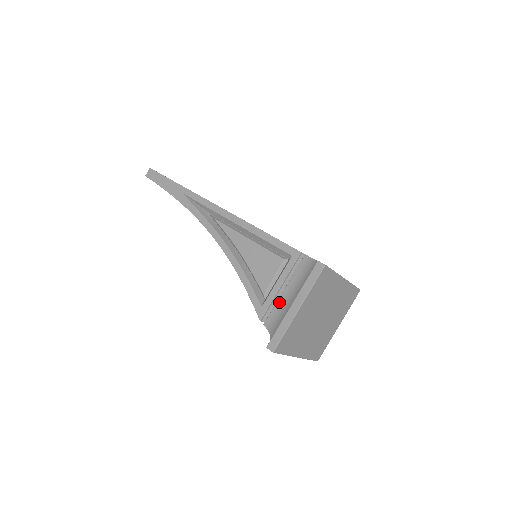
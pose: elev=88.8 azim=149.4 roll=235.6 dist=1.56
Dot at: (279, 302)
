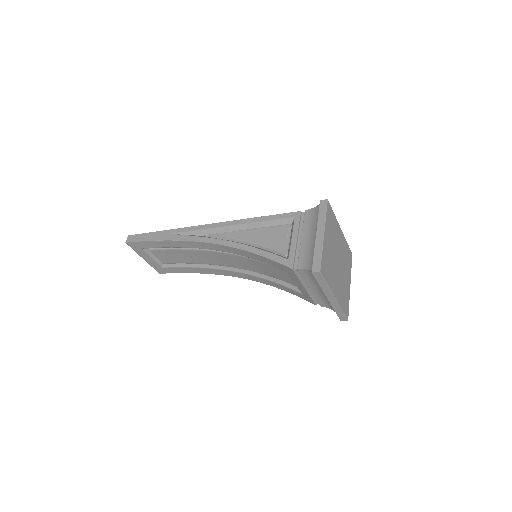
Dot at: (302, 247)
